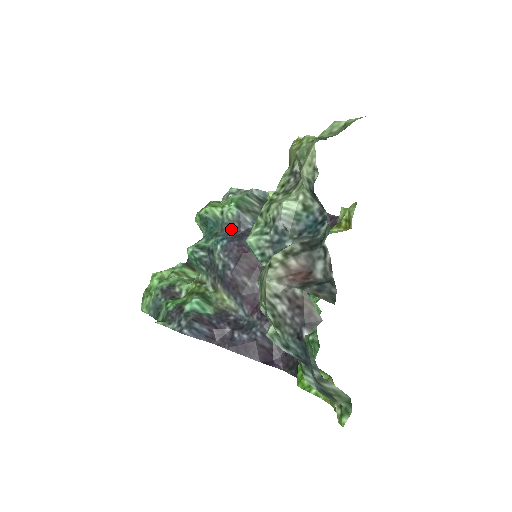
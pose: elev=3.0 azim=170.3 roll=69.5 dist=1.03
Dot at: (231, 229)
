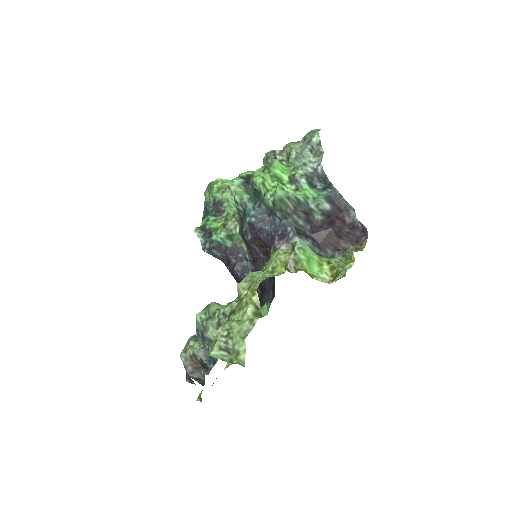
Dot at: (265, 210)
